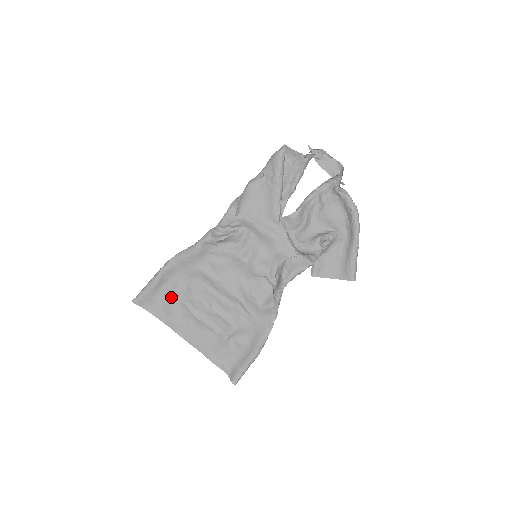
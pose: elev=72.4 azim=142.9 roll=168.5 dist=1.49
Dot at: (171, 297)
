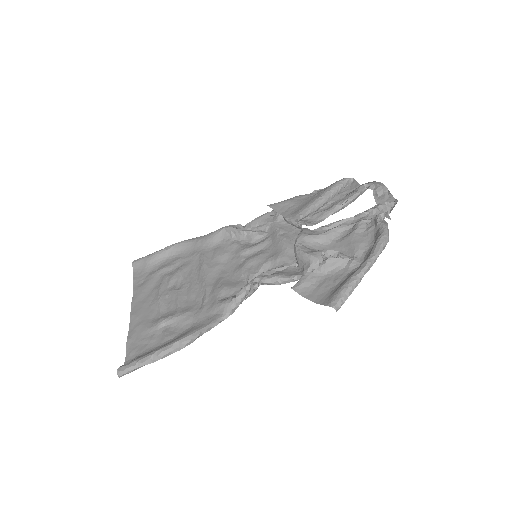
Dot at: (160, 269)
